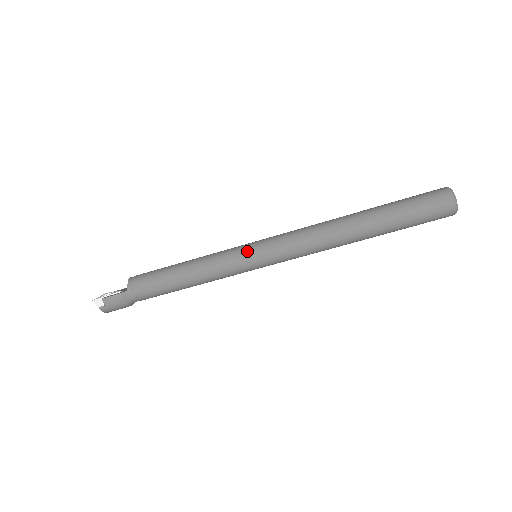
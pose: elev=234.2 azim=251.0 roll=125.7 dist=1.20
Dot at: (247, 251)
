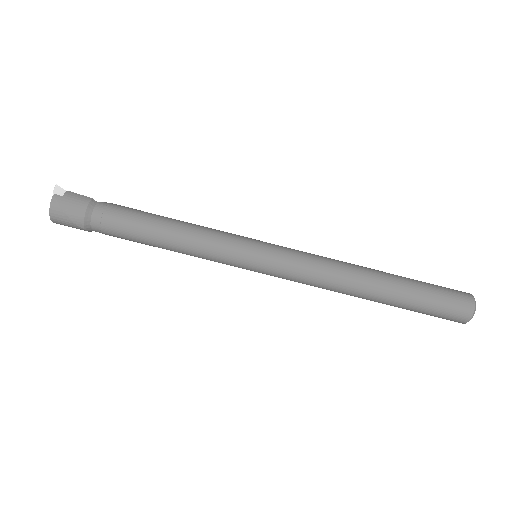
Dot at: (254, 239)
